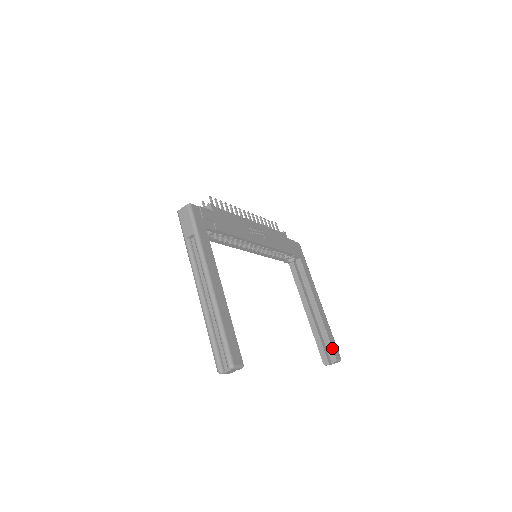
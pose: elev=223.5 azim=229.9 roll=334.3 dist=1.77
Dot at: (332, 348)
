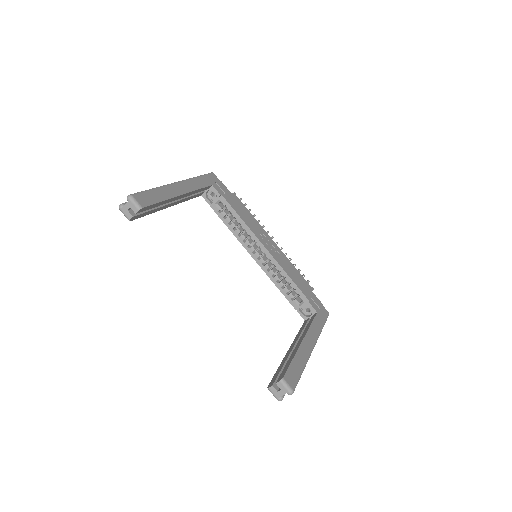
Dot at: (287, 369)
